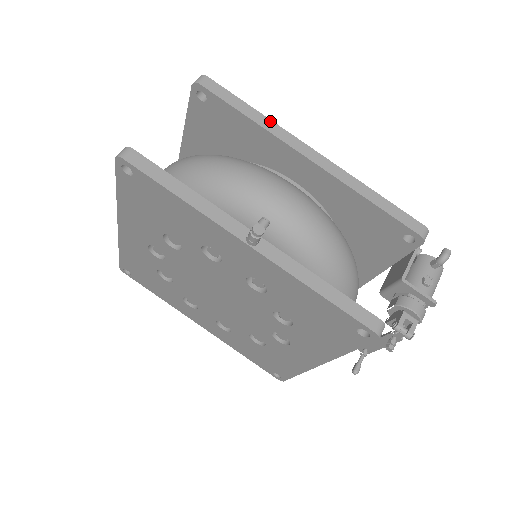
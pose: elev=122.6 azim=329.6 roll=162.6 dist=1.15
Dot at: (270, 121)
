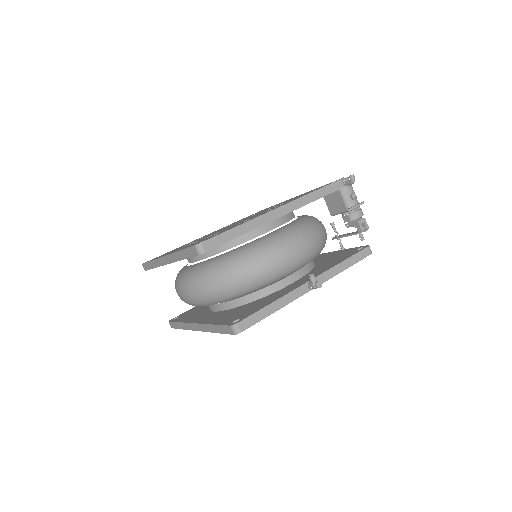
Dot at: (249, 222)
